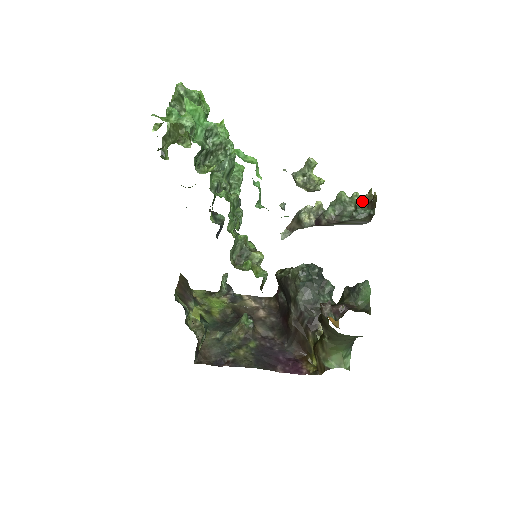
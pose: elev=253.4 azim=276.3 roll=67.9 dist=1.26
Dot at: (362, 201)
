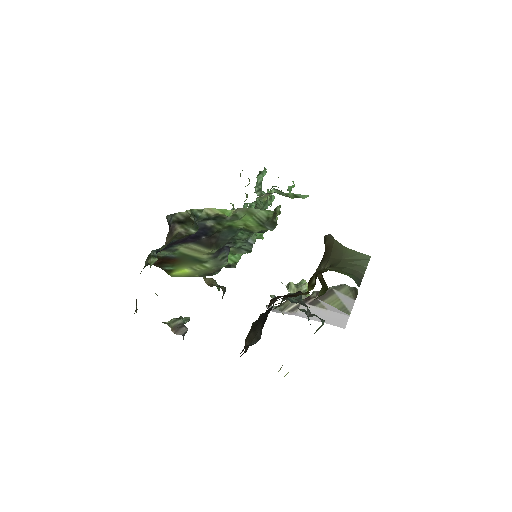
Dot at: occluded
